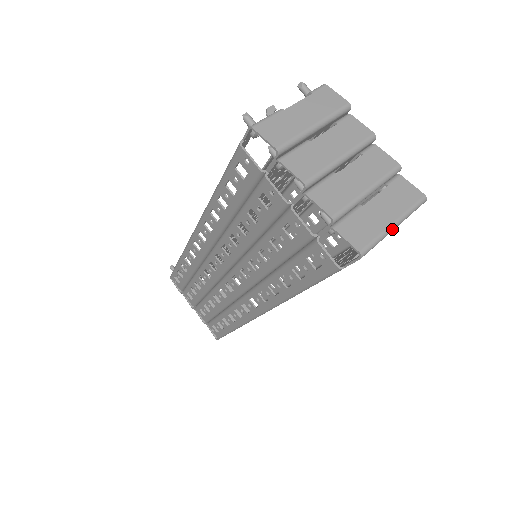
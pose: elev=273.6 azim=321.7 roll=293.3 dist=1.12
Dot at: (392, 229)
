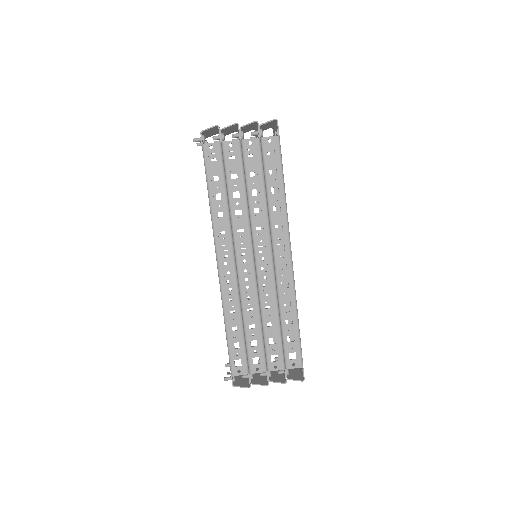
Dot at: occluded
